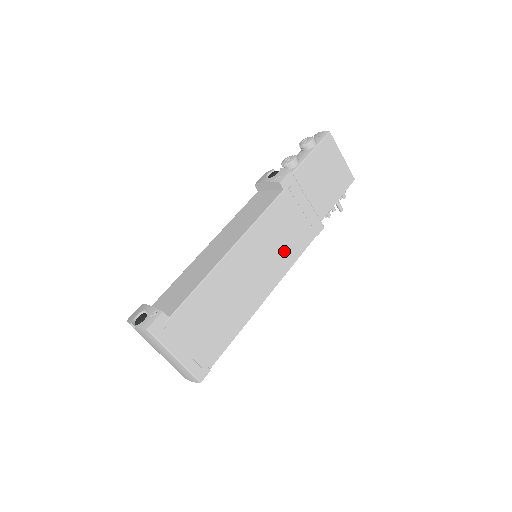
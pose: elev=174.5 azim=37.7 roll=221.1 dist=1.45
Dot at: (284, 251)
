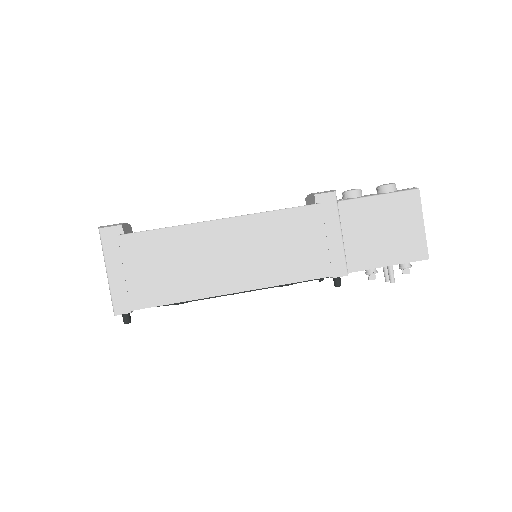
Dot at: (280, 263)
